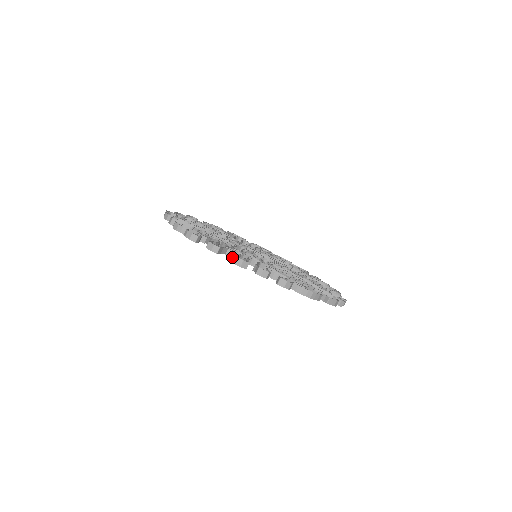
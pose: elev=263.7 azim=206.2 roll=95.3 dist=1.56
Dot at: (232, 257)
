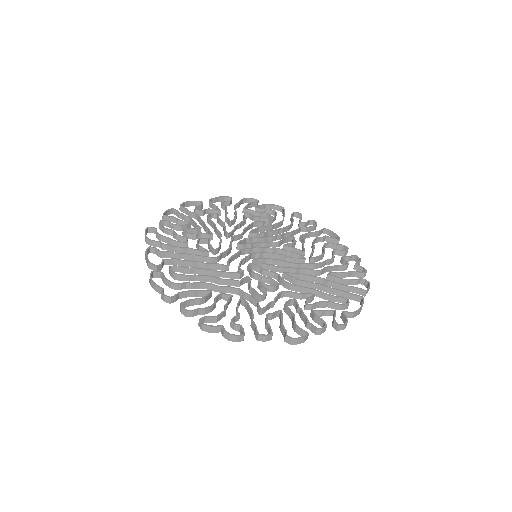
Dot at: (293, 341)
